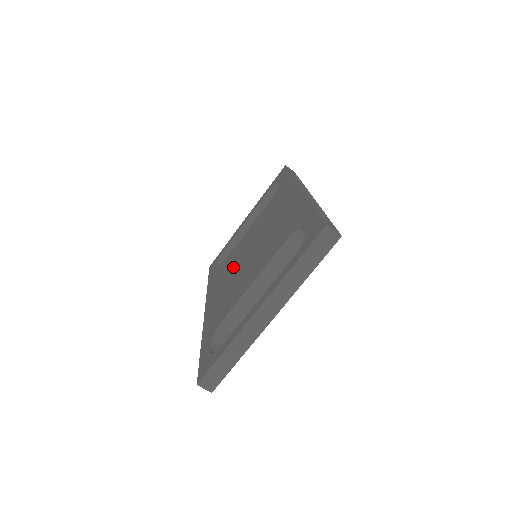
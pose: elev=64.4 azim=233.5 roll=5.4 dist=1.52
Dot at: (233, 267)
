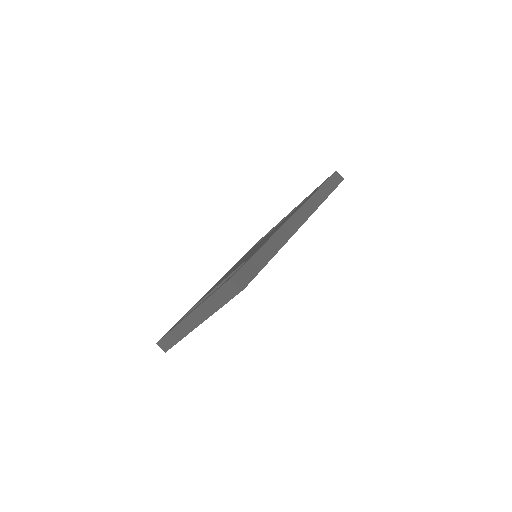
Dot at: occluded
